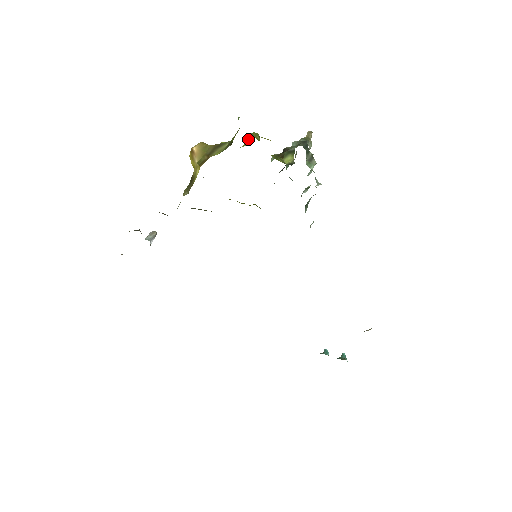
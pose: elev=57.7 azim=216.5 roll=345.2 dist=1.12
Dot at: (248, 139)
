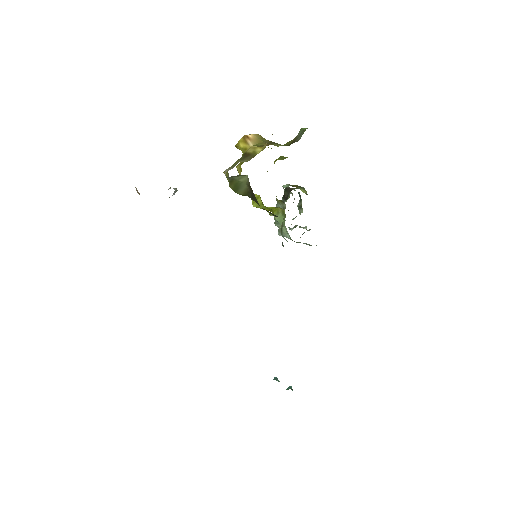
Dot at: (281, 157)
